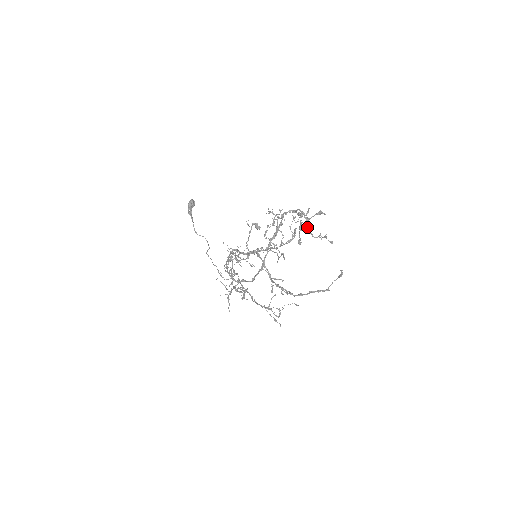
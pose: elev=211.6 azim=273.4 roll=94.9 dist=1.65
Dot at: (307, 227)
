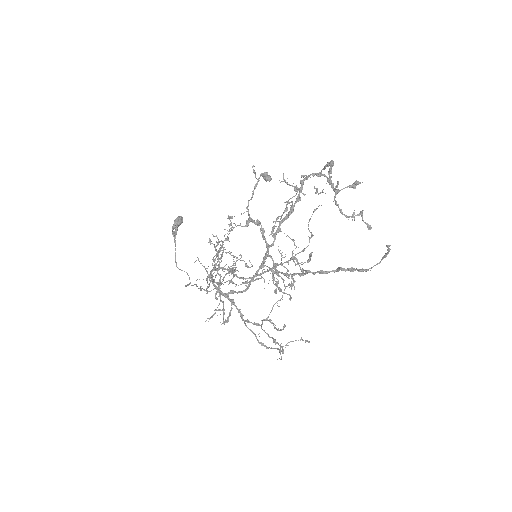
Dot at: (335, 201)
